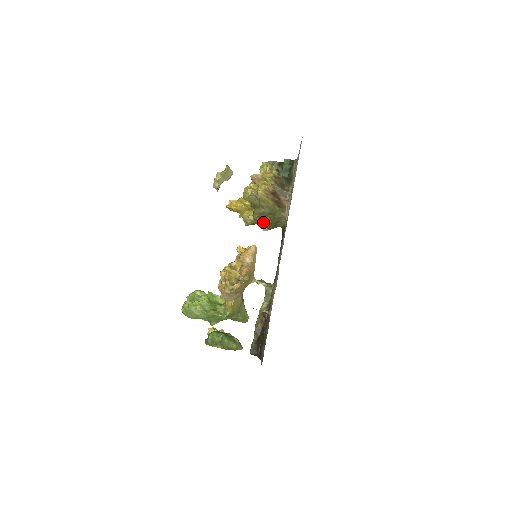
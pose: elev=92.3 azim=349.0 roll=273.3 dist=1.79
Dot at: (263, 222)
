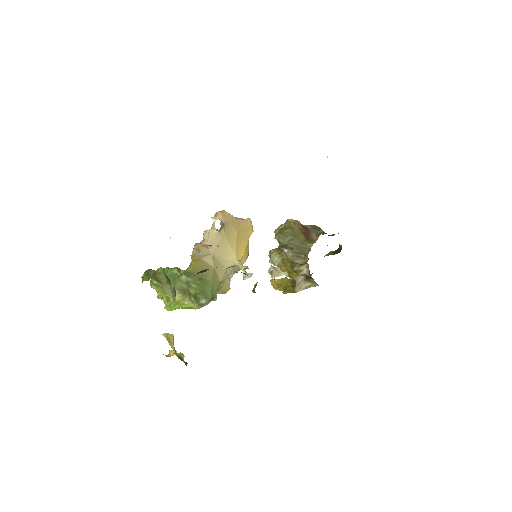
Dot at: occluded
